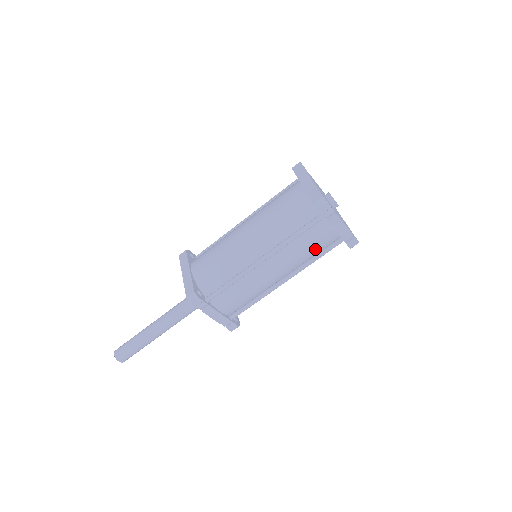
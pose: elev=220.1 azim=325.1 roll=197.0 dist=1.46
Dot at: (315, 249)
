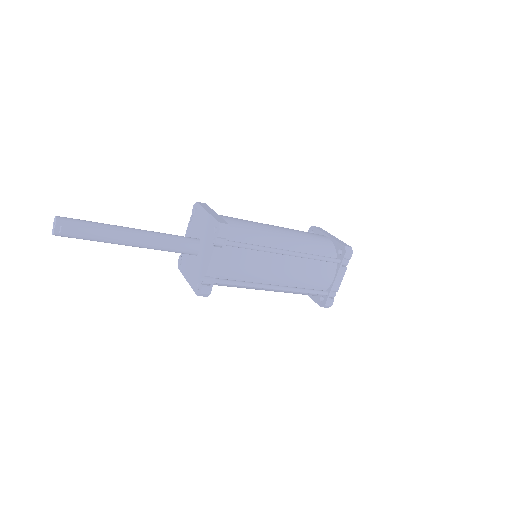
Dot at: (312, 282)
